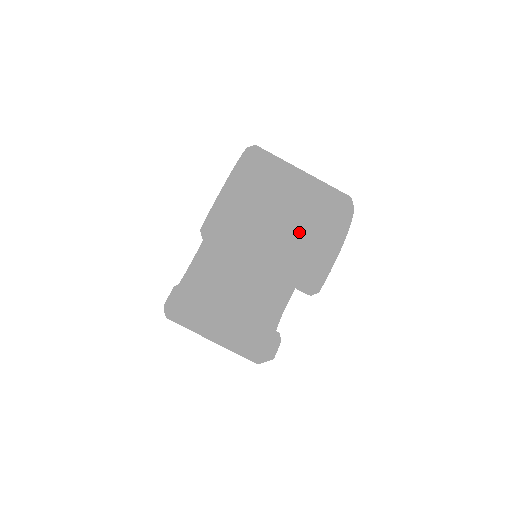
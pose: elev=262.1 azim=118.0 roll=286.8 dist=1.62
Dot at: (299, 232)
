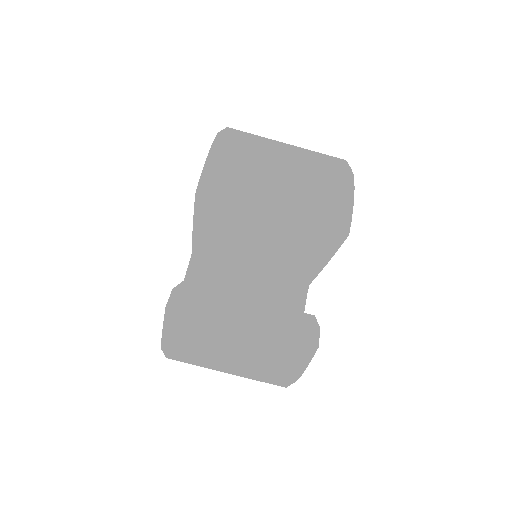
Dot at: (306, 176)
